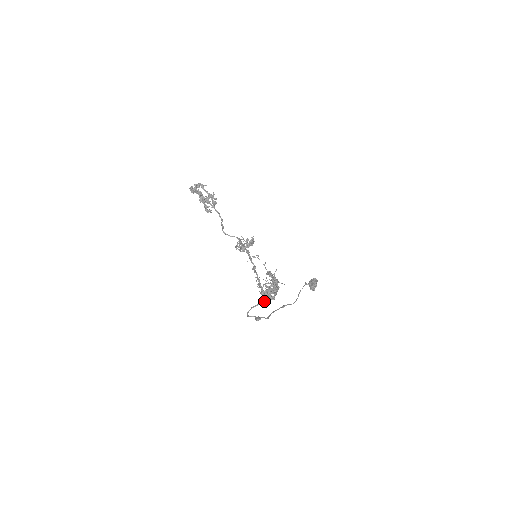
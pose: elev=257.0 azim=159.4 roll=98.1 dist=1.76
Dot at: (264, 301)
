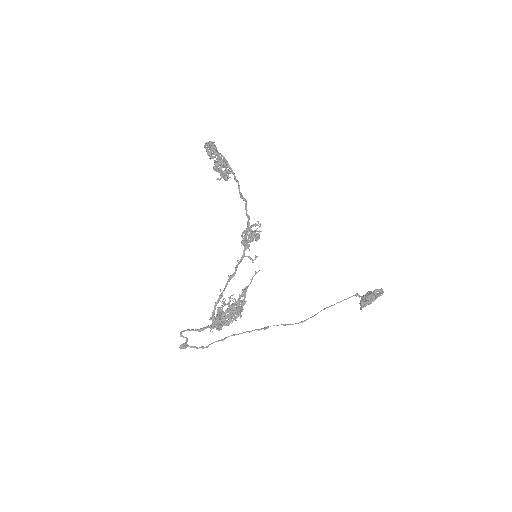
Dot at: (207, 327)
